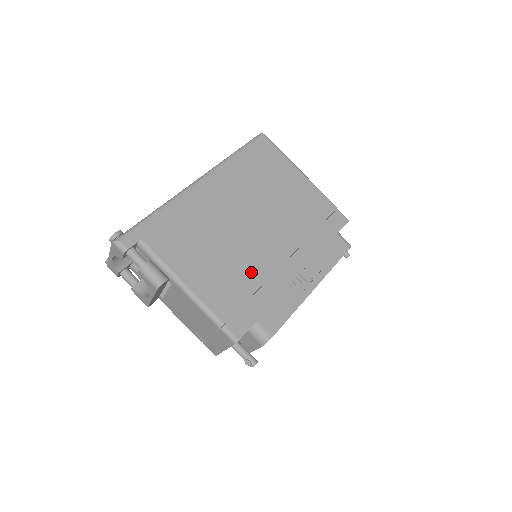
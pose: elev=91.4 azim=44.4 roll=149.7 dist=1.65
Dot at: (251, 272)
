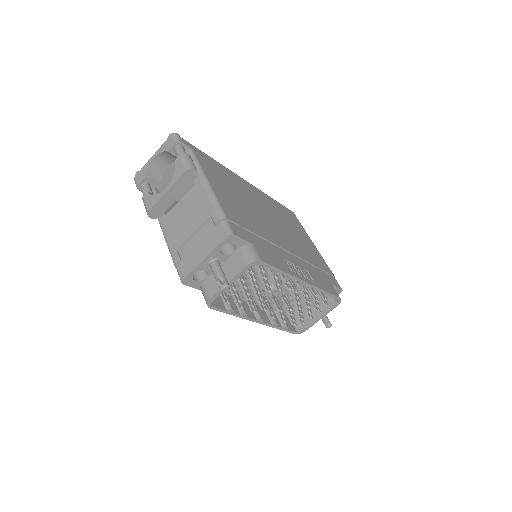
Dot at: (260, 228)
